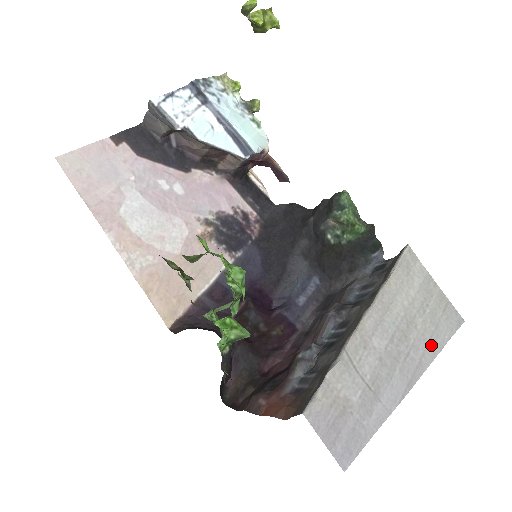
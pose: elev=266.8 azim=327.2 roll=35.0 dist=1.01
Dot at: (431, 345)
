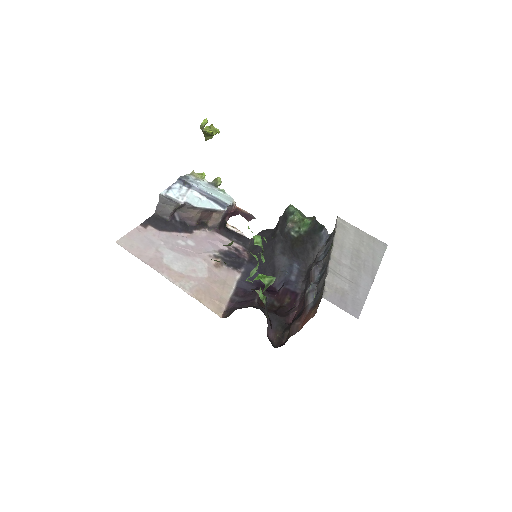
Dot at: (375, 258)
